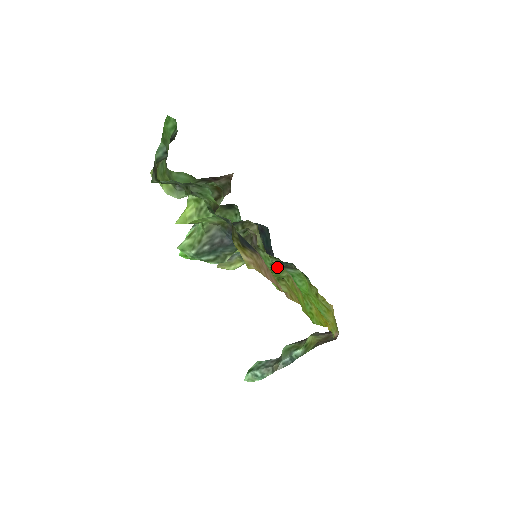
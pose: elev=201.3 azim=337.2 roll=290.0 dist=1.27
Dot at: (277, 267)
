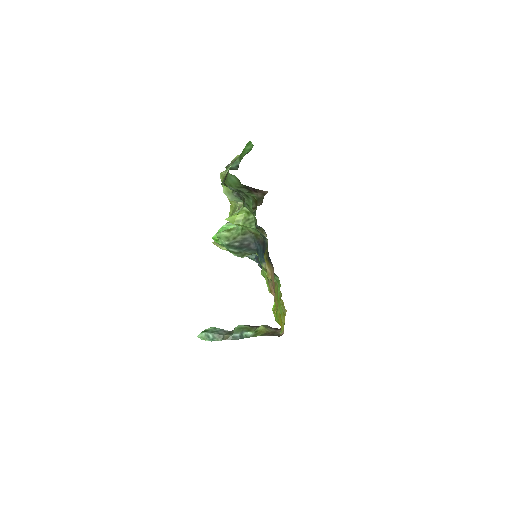
Dot at: occluded
